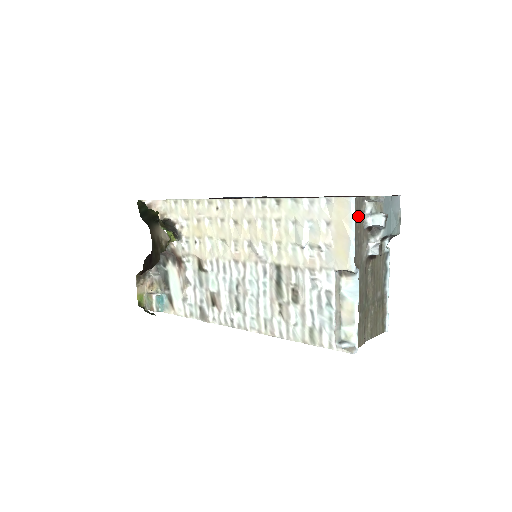
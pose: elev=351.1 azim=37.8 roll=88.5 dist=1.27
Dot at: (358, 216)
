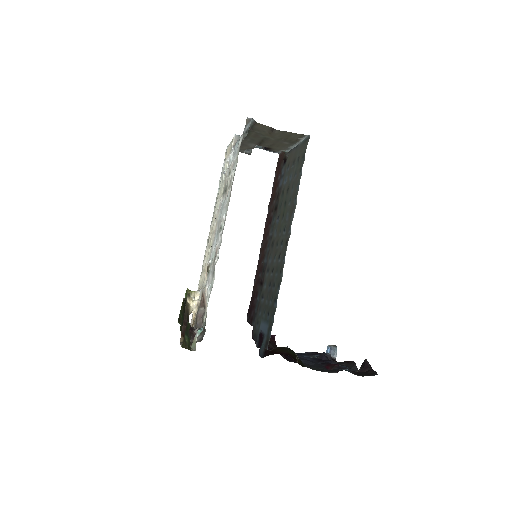
Dot at: occluded
